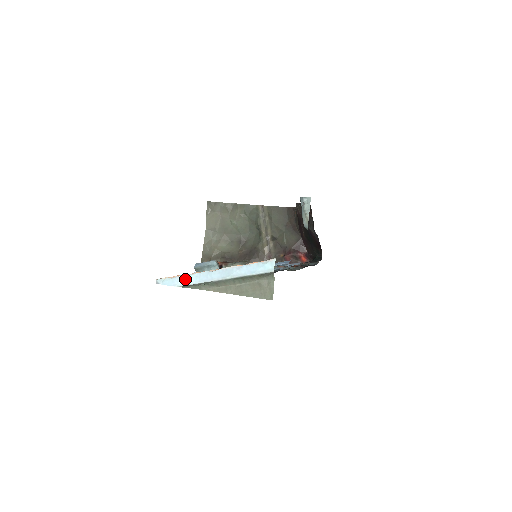
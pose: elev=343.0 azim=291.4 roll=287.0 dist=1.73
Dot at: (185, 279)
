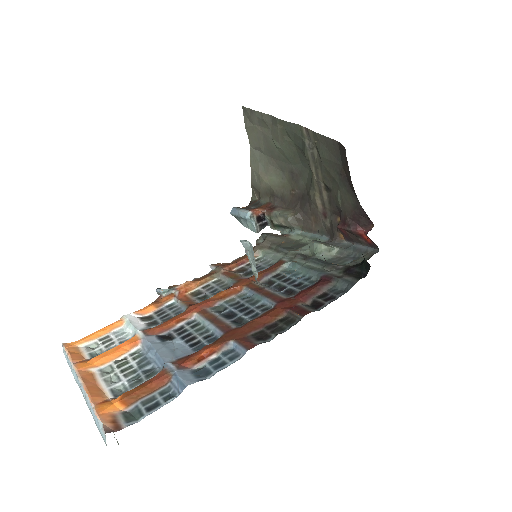
Dot at: (71, 368)
